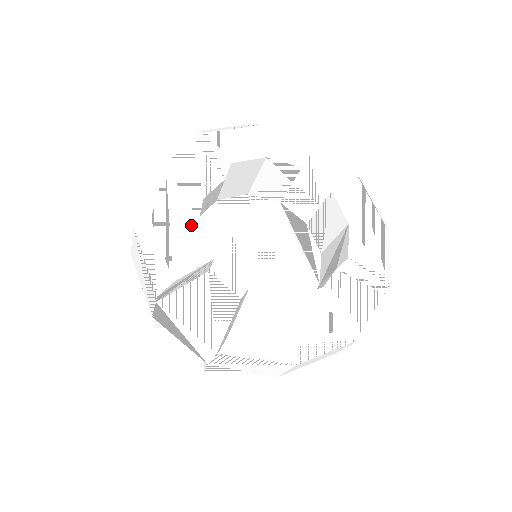
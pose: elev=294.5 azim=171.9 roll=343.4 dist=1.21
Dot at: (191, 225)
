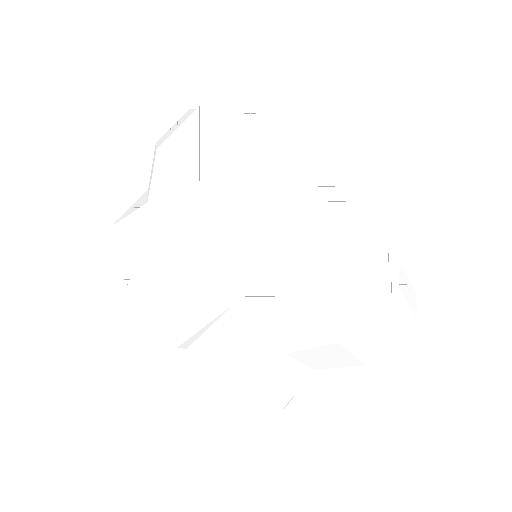
Dot at: occluded
